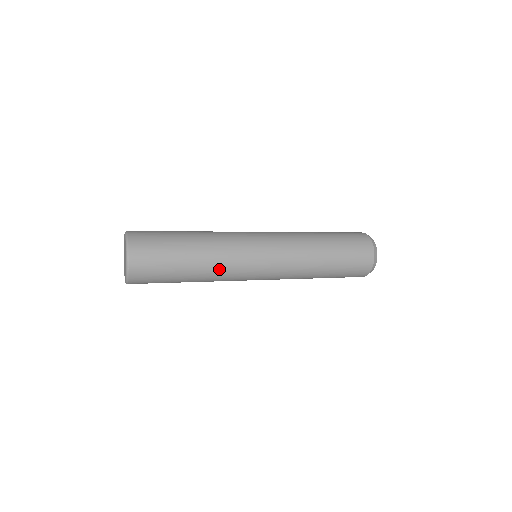
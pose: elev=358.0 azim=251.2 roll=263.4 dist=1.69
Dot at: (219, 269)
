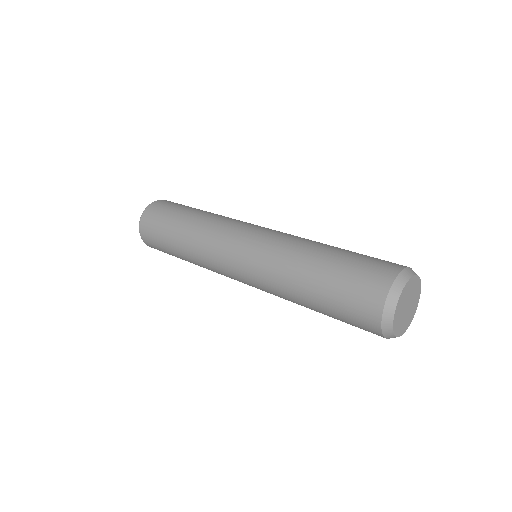
Dot at: (198, 246)
